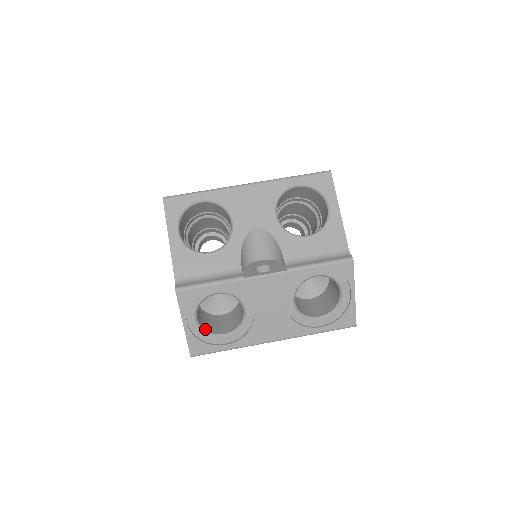
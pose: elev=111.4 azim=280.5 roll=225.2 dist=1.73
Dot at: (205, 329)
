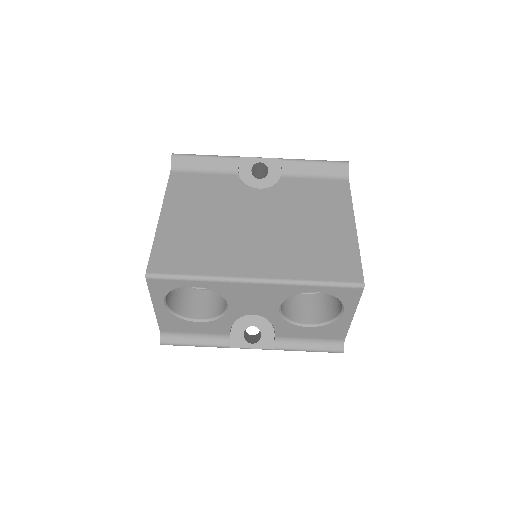
Dot at: occluded
